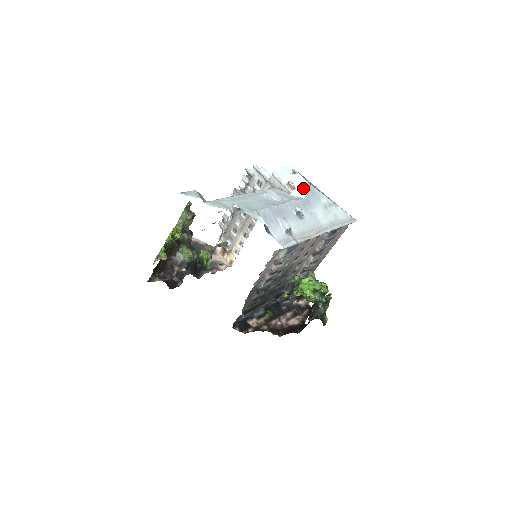
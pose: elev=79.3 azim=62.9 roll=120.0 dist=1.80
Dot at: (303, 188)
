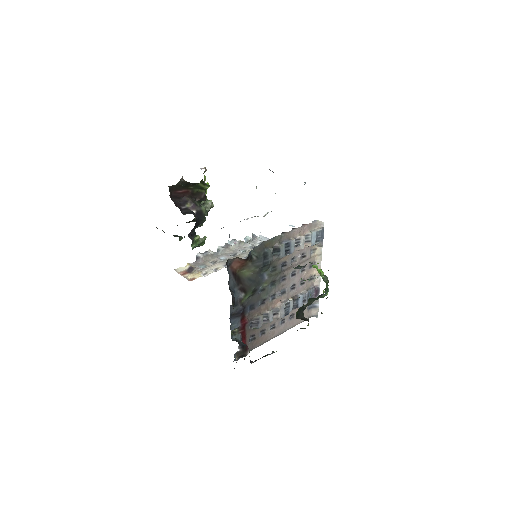
Dot at: occluded
